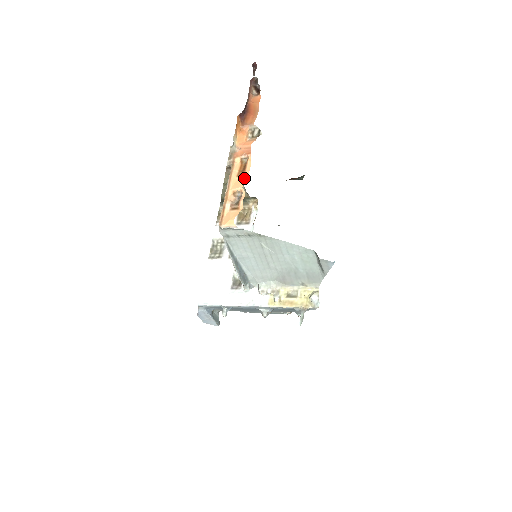
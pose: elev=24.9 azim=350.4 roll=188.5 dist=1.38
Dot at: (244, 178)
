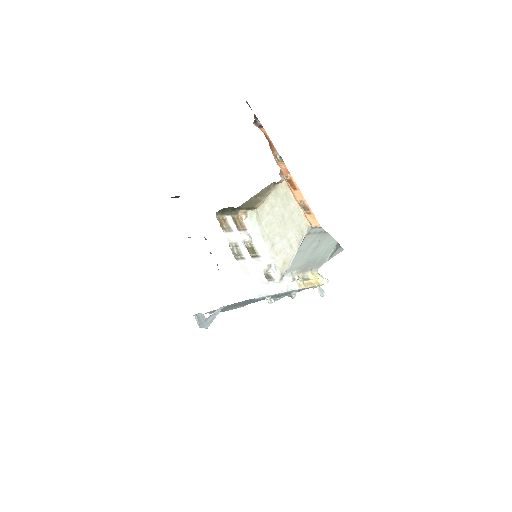
Dot at: (299, 191)
